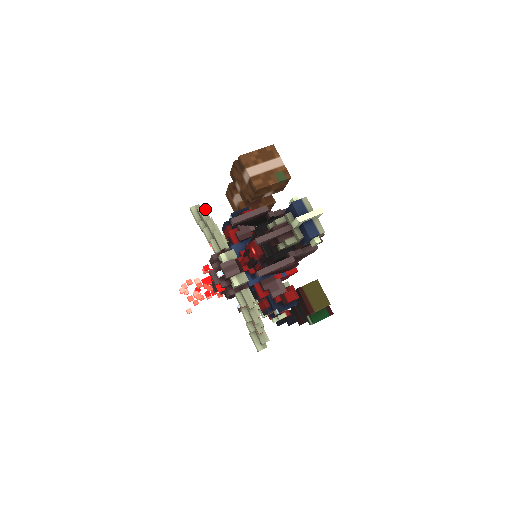
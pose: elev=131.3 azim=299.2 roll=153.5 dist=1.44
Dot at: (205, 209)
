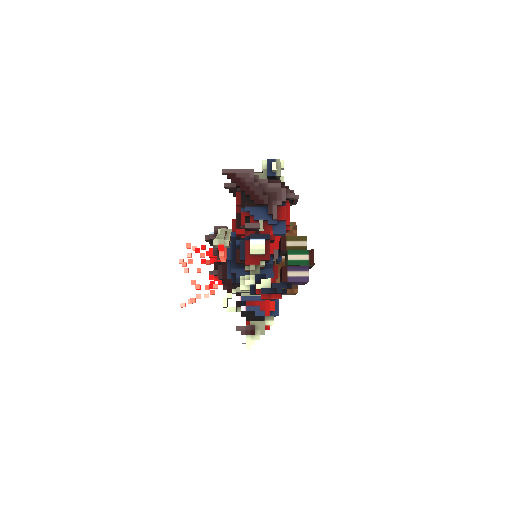
Dot at: occluded
